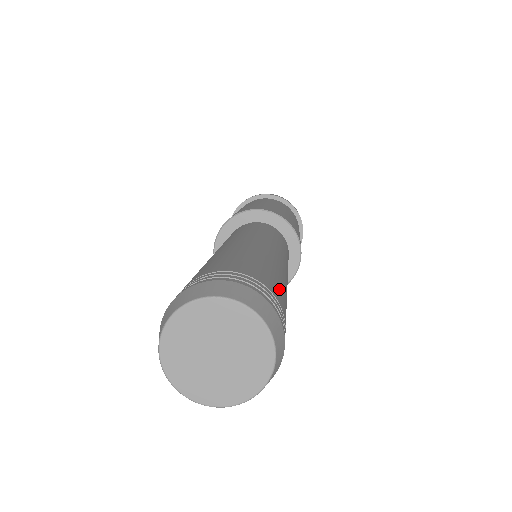
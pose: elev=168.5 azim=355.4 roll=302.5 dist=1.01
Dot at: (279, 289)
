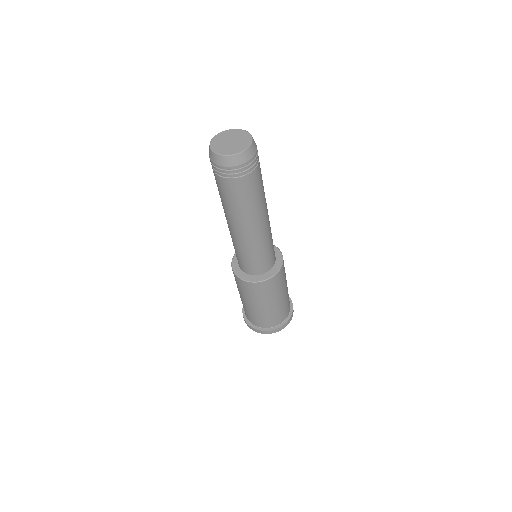
Dot at: (260, 179)
